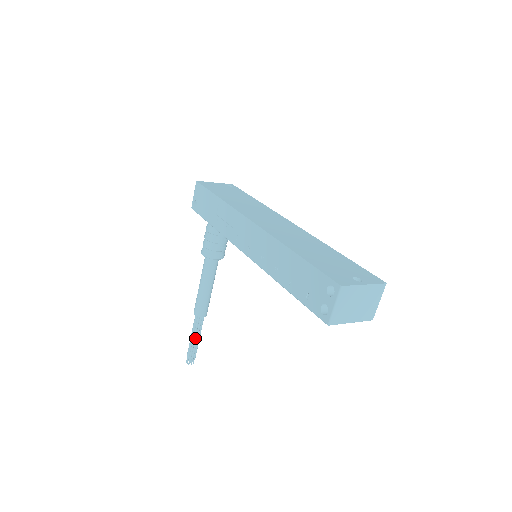
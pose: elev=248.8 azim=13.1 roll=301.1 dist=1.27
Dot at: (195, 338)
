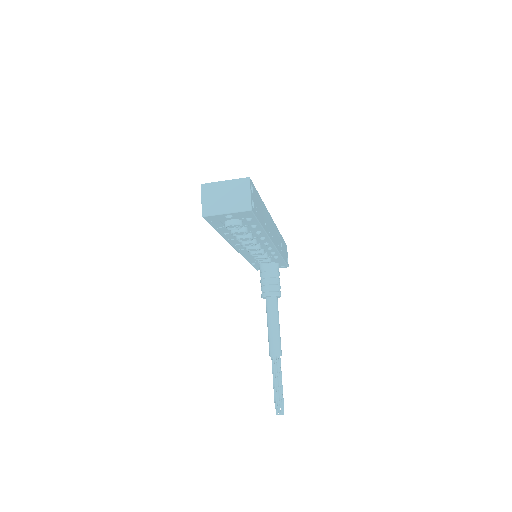
Dot at: (277, 384)
